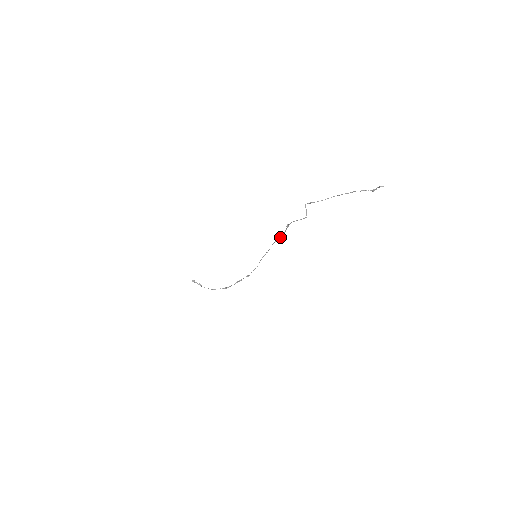
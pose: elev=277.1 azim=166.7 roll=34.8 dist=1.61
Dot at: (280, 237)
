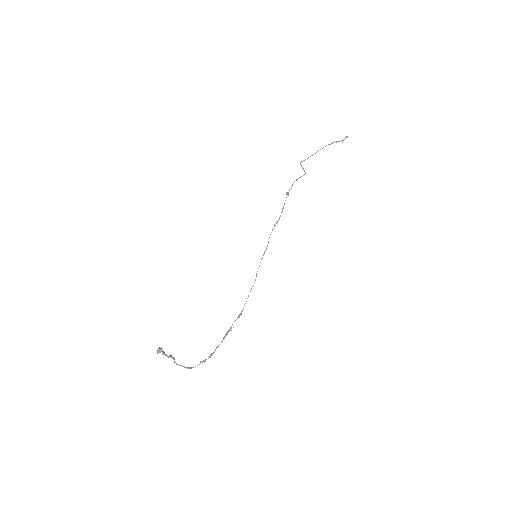
Dot at: (277, 221)
